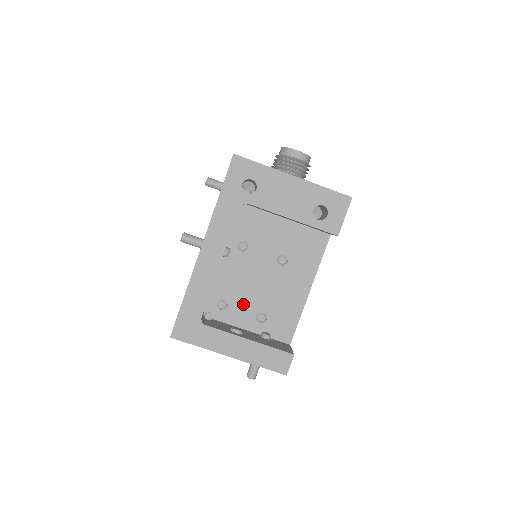
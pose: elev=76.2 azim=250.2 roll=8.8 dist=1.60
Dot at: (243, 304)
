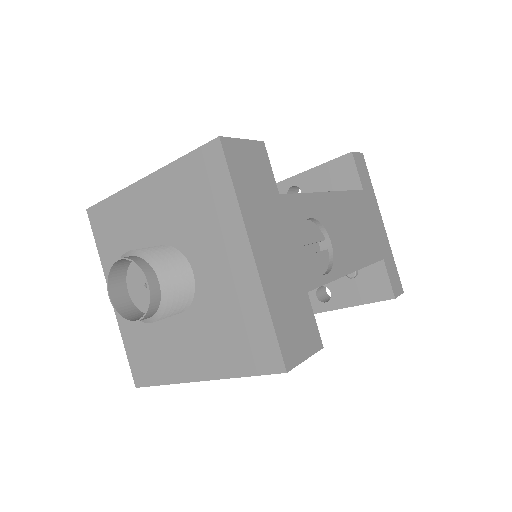
Dot at: occluded
